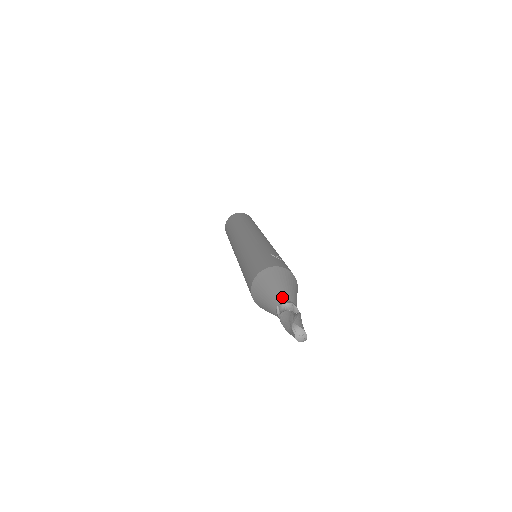
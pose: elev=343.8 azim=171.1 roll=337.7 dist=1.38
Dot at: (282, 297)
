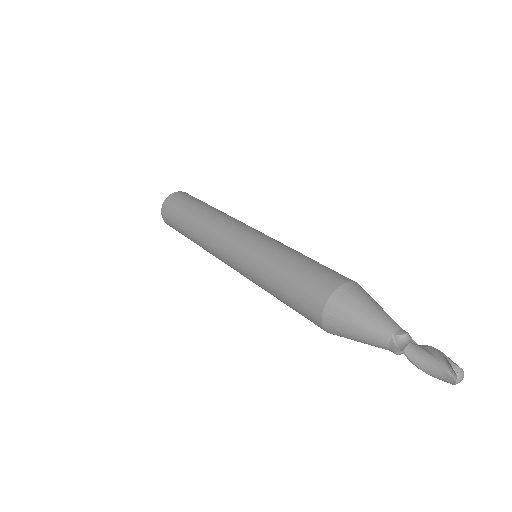
Dot at: (393, 324)
